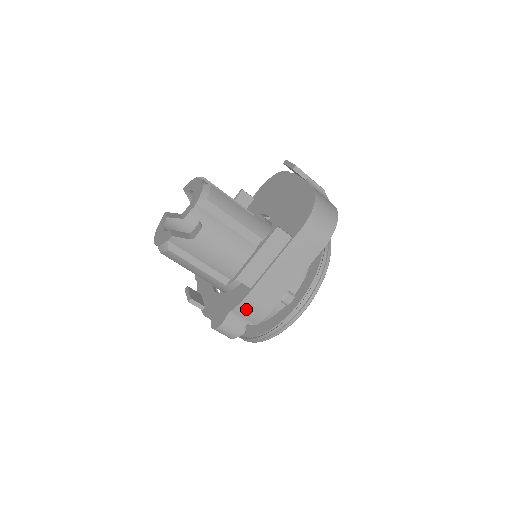
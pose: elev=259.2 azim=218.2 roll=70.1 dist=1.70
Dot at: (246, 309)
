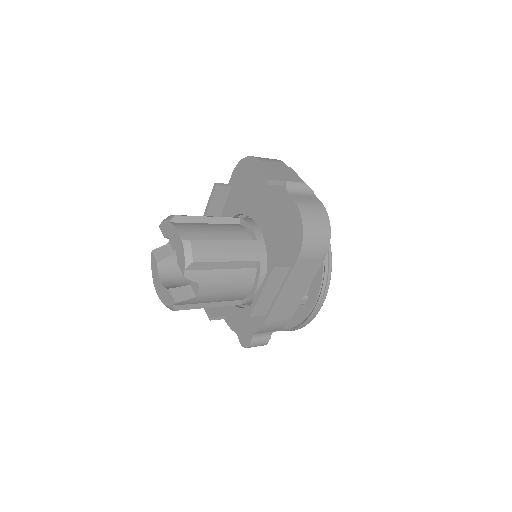
Dot at: (267, 328)
